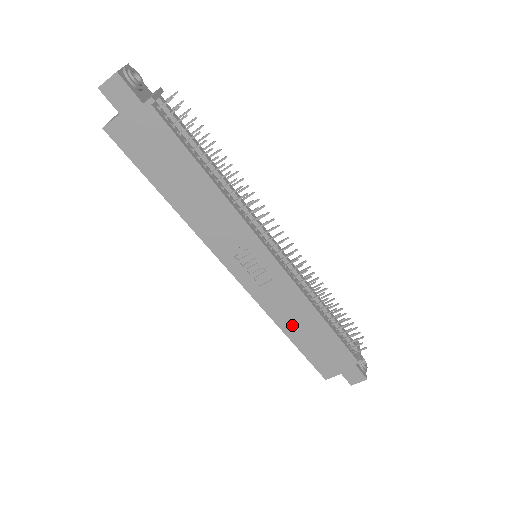
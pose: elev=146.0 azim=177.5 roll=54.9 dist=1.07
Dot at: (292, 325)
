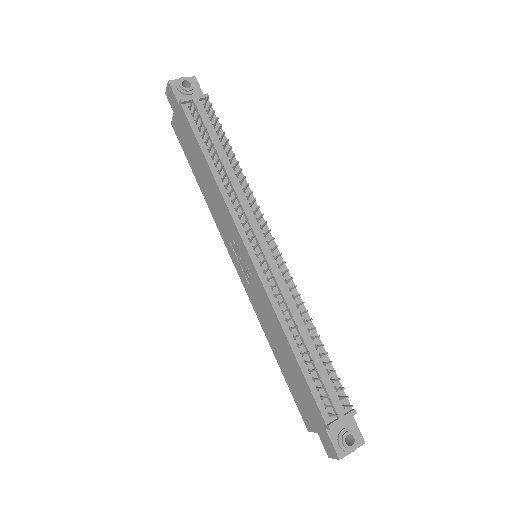
Dot at: (274, 342)
